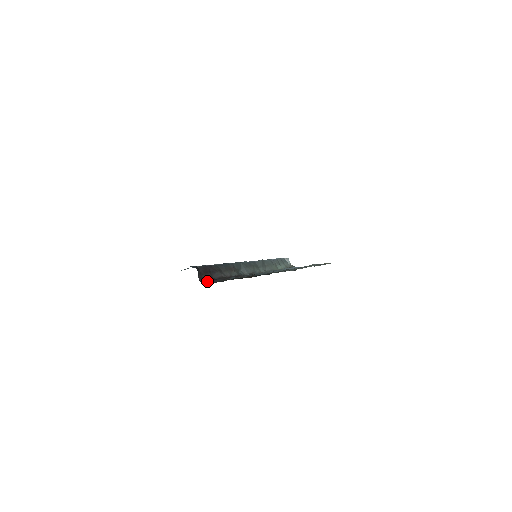
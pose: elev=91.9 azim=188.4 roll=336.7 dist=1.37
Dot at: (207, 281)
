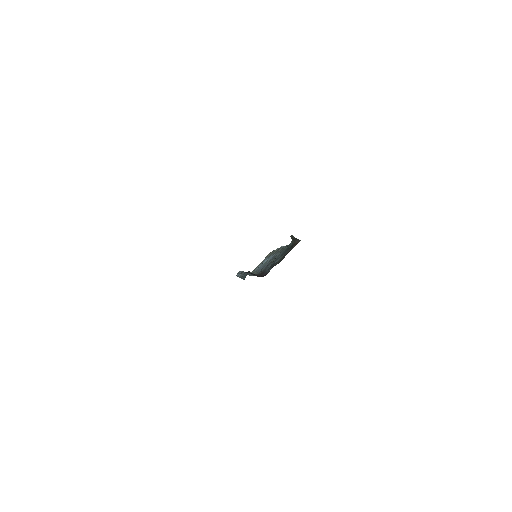
Dot at: occluded
